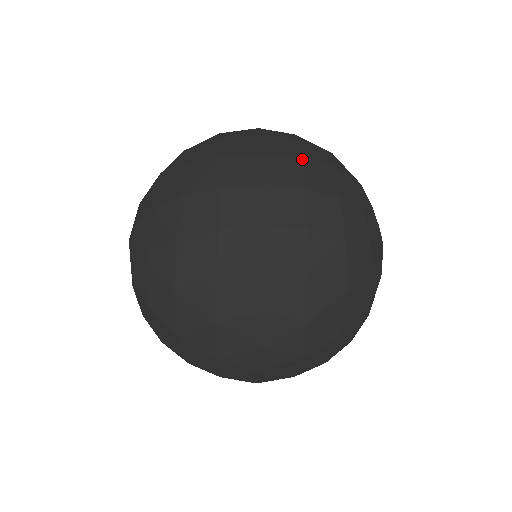
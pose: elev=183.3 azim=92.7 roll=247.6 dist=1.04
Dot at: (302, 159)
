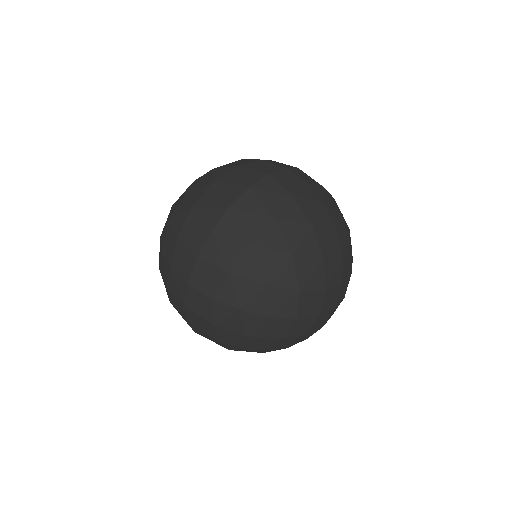
Dot at: occluded
